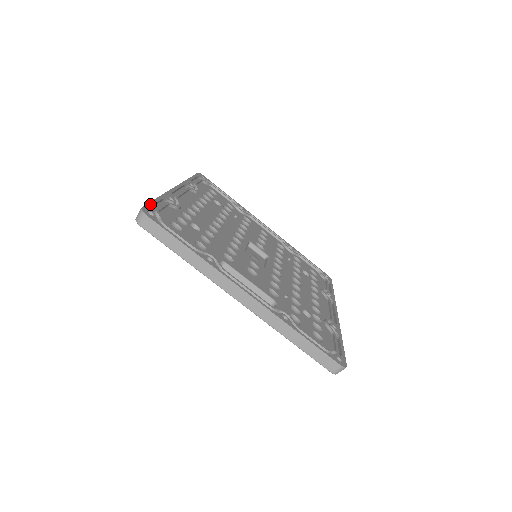
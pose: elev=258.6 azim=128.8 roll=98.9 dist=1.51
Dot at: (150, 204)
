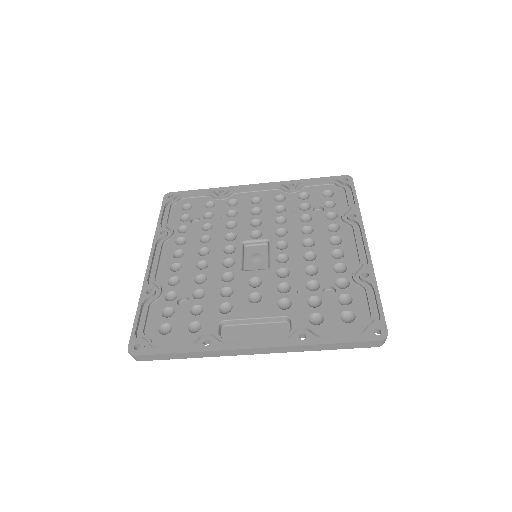
Dot at: (133, 332)
